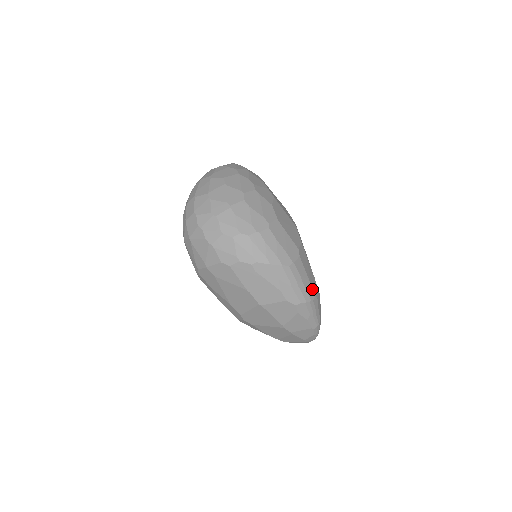
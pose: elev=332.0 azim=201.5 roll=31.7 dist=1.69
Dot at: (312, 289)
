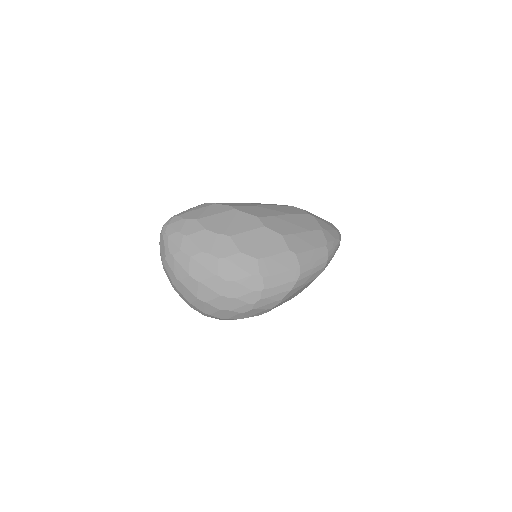
Dot at: (321, 248)
